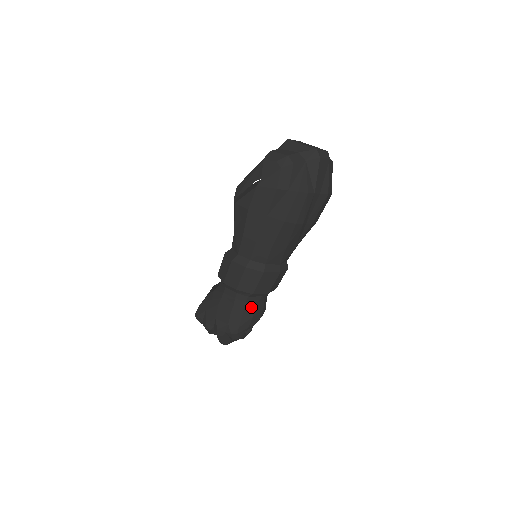
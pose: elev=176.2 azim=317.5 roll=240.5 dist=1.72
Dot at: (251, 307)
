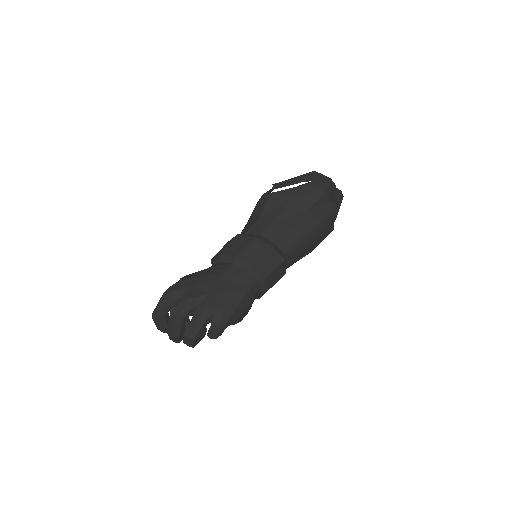
Dot at: (252, 295)
